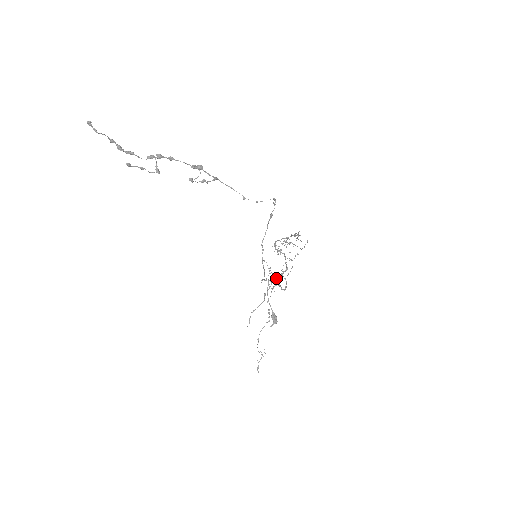
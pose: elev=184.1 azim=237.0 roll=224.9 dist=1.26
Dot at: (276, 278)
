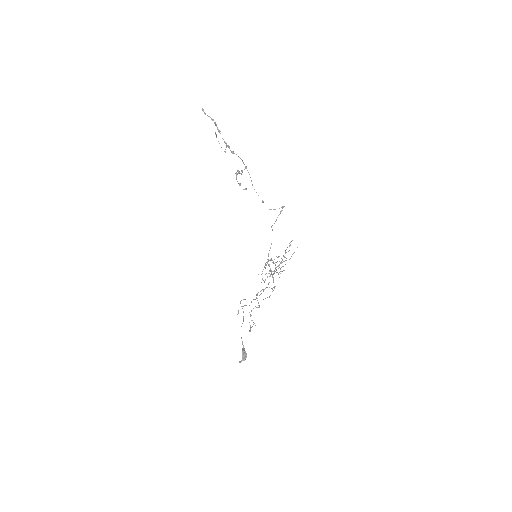
Dot at: (263, 289)
